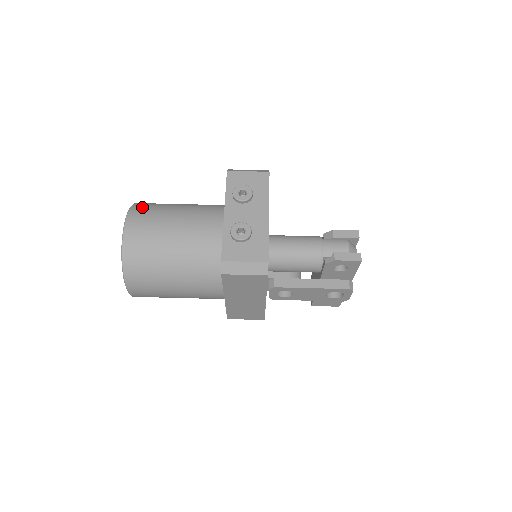
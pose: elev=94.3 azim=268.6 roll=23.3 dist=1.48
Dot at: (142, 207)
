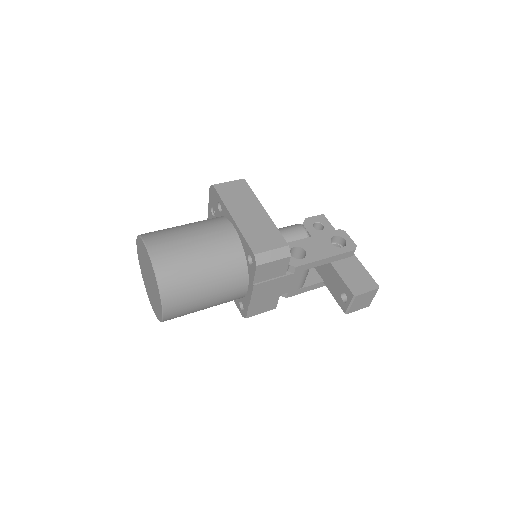
Dot at: occluded
